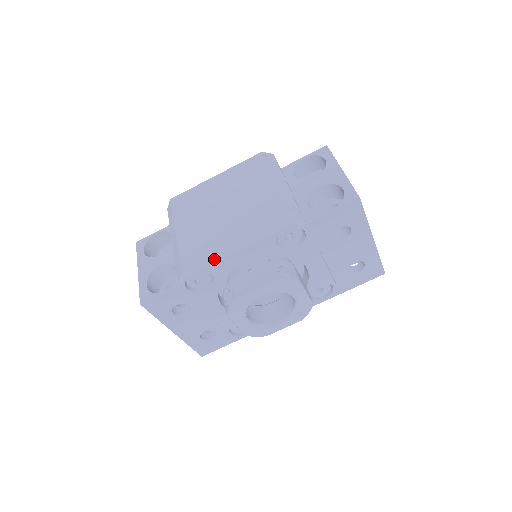
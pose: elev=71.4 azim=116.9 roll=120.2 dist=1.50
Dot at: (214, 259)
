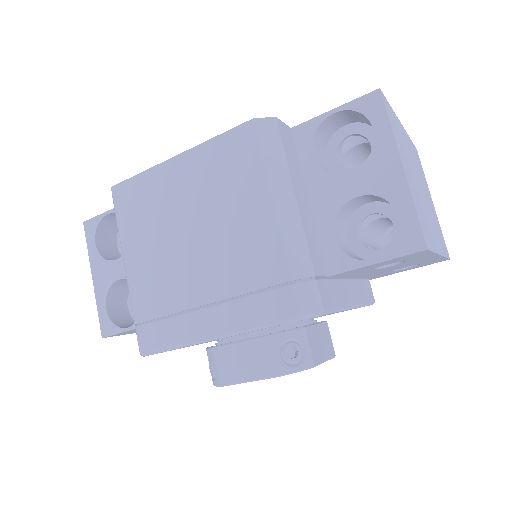
Dot at: (182, 345)
